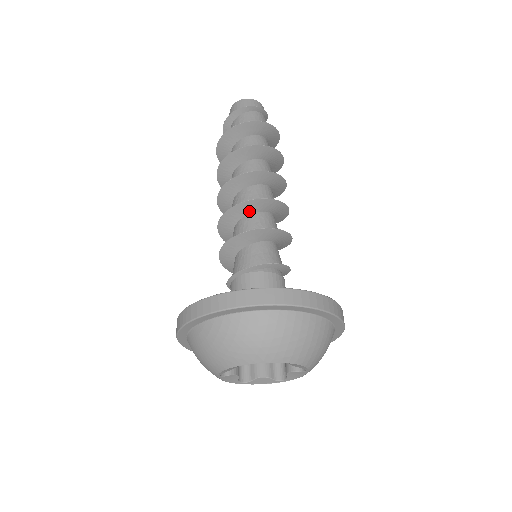
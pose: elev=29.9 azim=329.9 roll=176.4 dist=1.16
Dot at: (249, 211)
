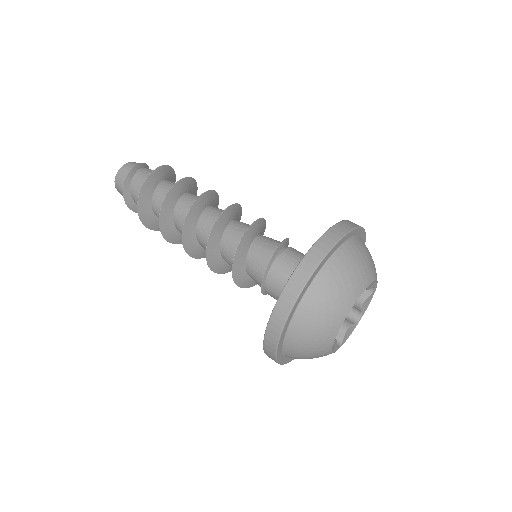
Dot at: (223, 227)
